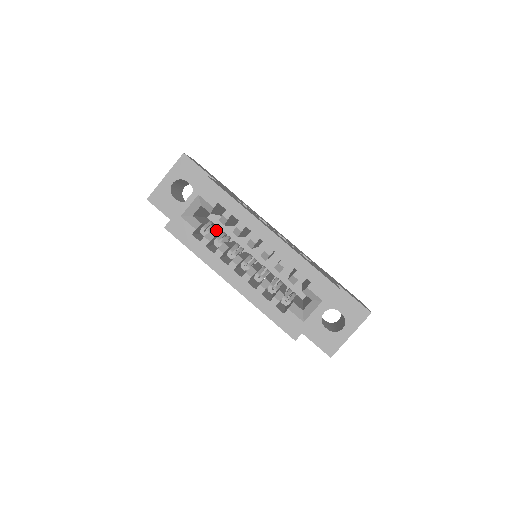
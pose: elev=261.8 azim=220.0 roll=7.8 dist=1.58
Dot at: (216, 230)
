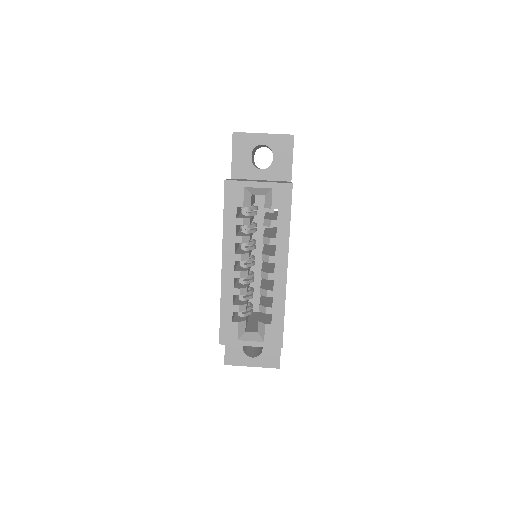
Dot at: occluded
